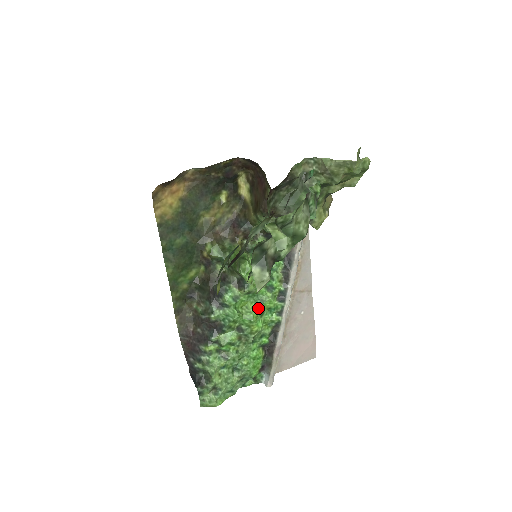
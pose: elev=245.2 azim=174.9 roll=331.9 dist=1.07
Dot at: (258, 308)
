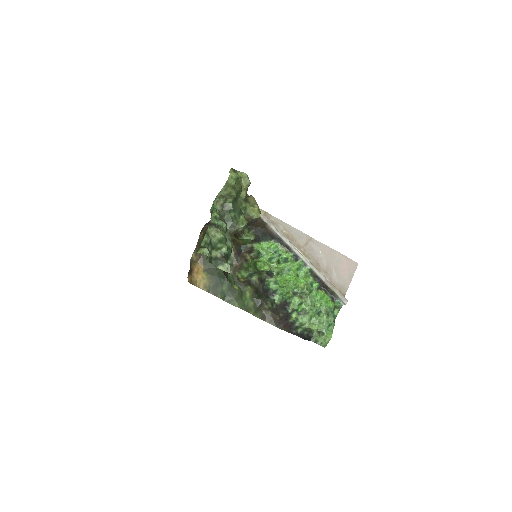
Dot at: (291, 275)
